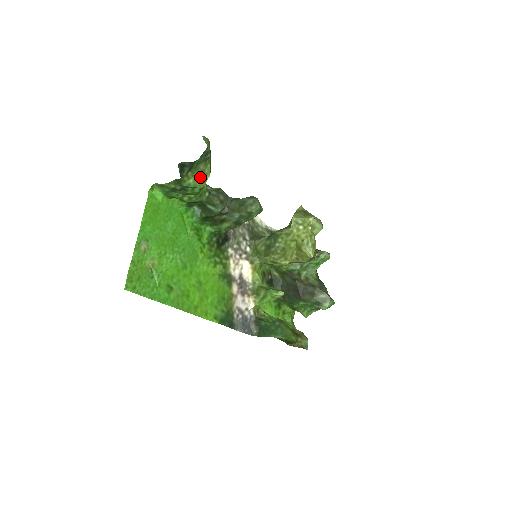
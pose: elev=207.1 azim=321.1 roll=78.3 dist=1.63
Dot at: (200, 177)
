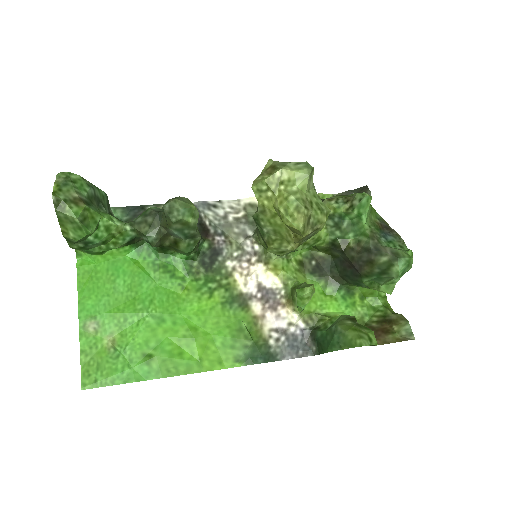
Dot at: (73, 225)
